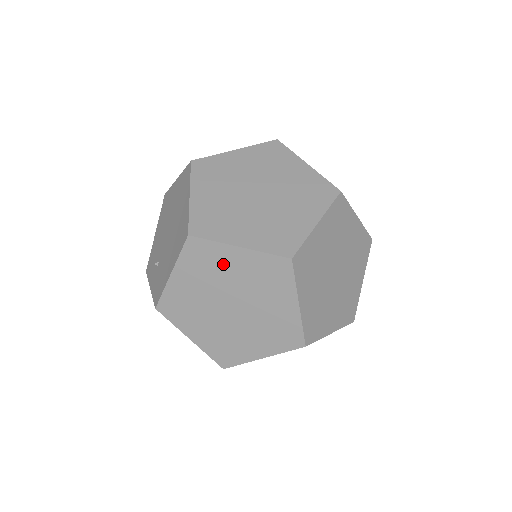
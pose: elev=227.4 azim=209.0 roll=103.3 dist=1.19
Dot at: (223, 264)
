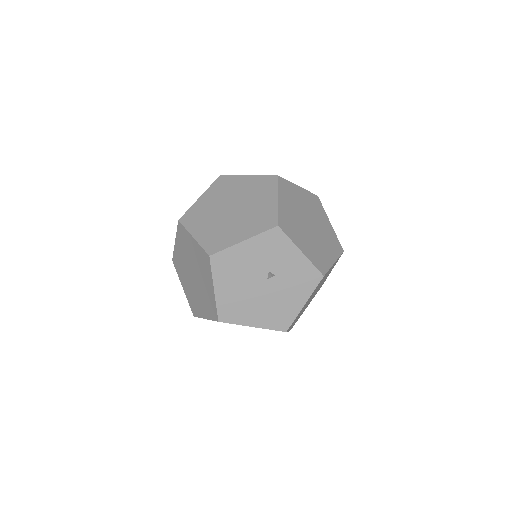
Dot at: (180, 257)
